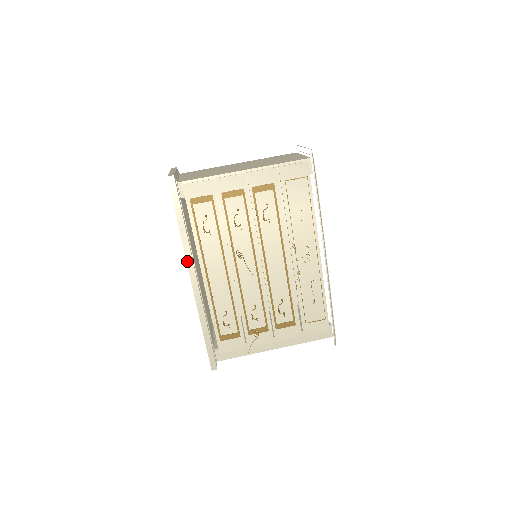
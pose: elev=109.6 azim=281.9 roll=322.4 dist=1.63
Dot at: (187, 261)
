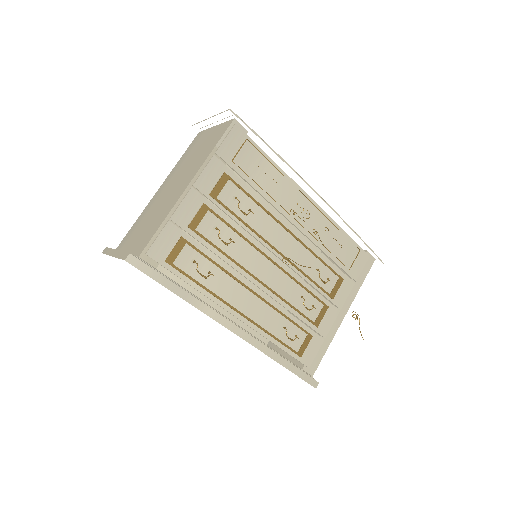
Dot at: (216, 320)
